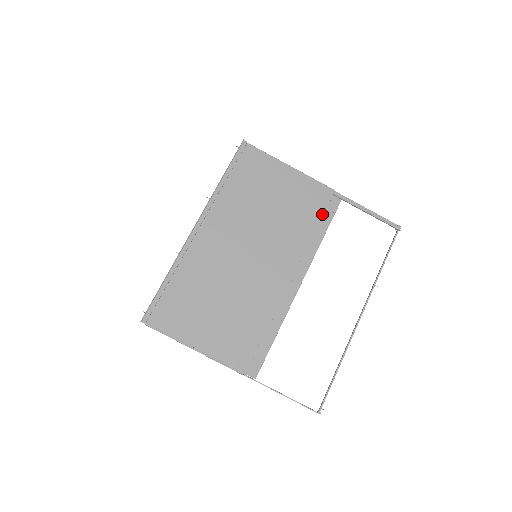
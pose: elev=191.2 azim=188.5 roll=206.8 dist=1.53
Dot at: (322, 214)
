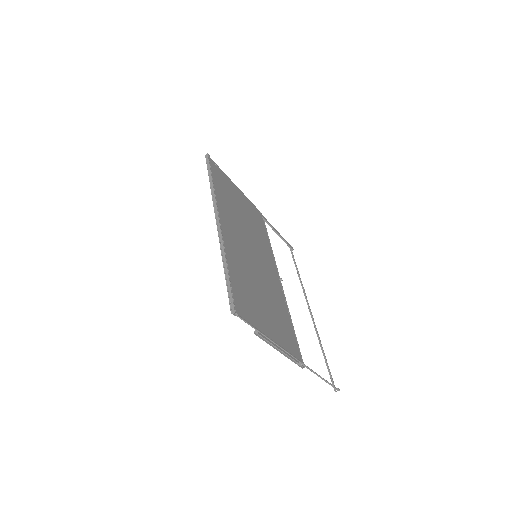
Dot at: occluded
